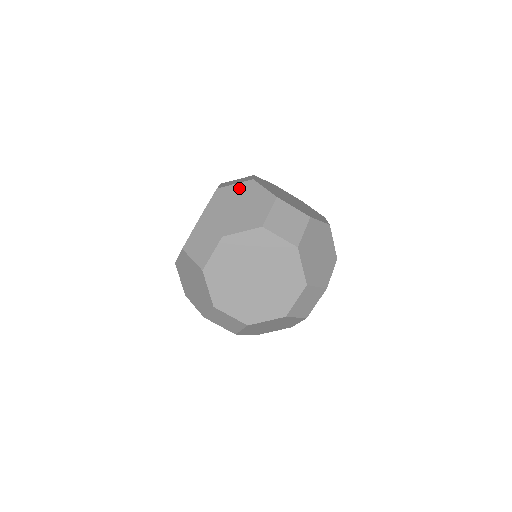
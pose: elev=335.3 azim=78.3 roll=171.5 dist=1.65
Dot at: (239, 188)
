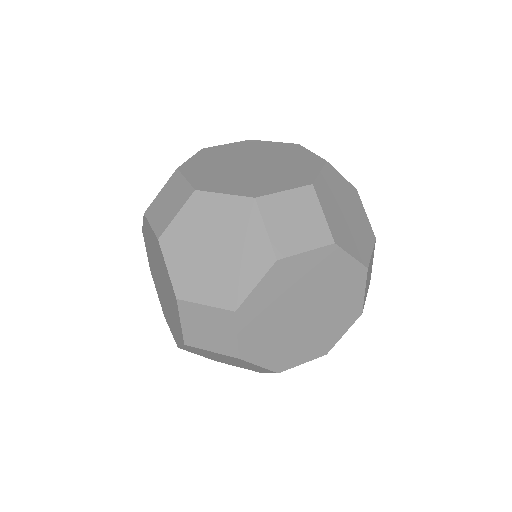
Dot at: (189, 218)
